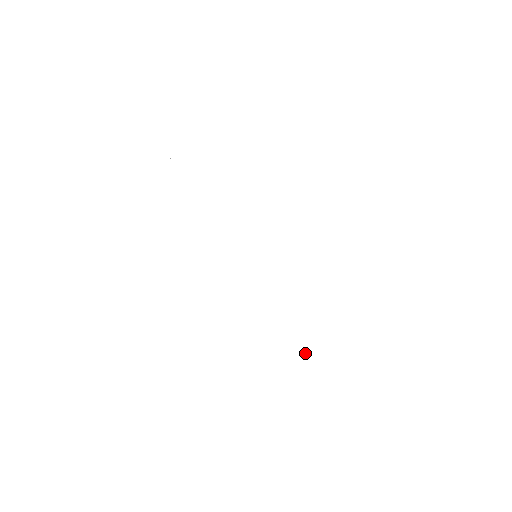
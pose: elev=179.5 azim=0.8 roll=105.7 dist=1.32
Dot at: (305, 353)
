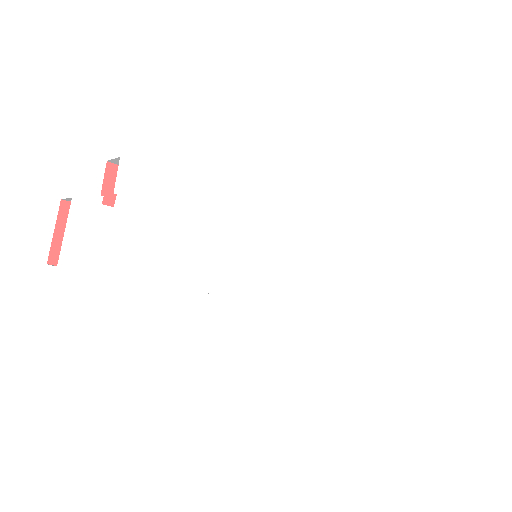
Dot at: (350, 273)
